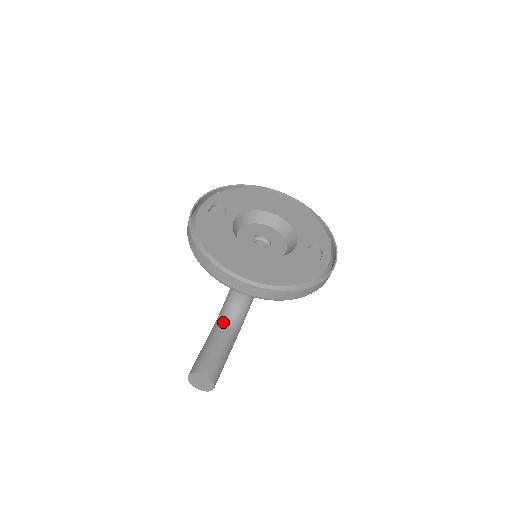
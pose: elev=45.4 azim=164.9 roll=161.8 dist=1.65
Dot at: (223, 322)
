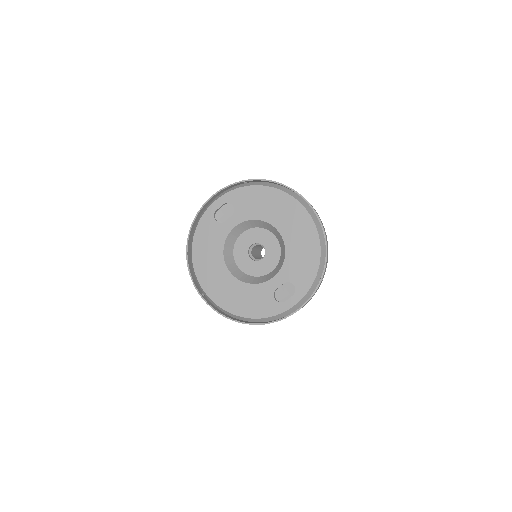
Dot at: occluded
